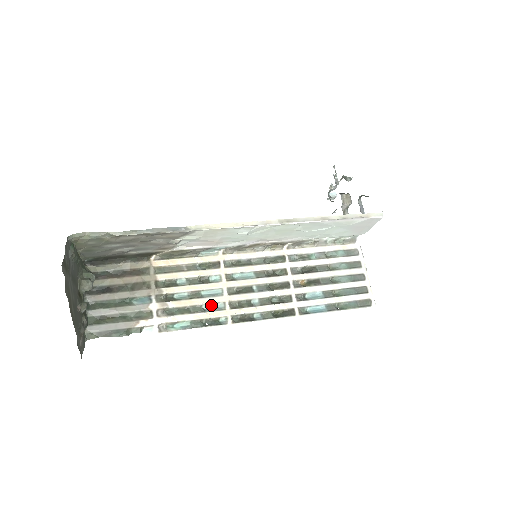
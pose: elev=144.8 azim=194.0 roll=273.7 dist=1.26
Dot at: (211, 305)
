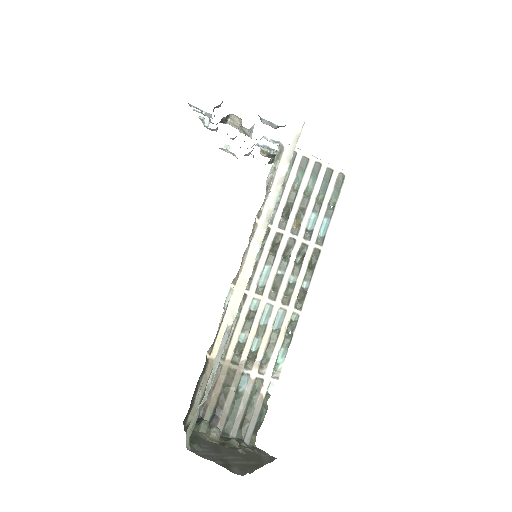
Dot at: (276, 321)
